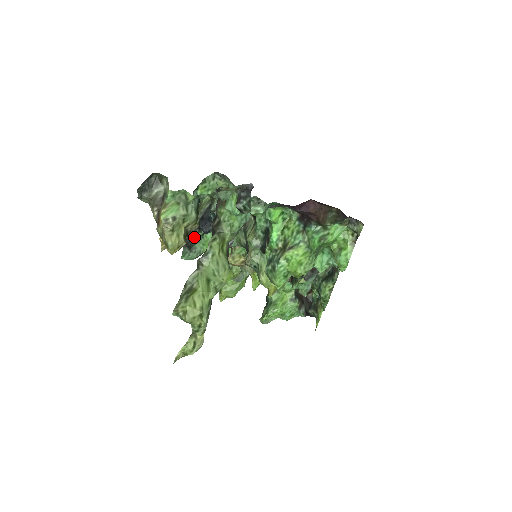
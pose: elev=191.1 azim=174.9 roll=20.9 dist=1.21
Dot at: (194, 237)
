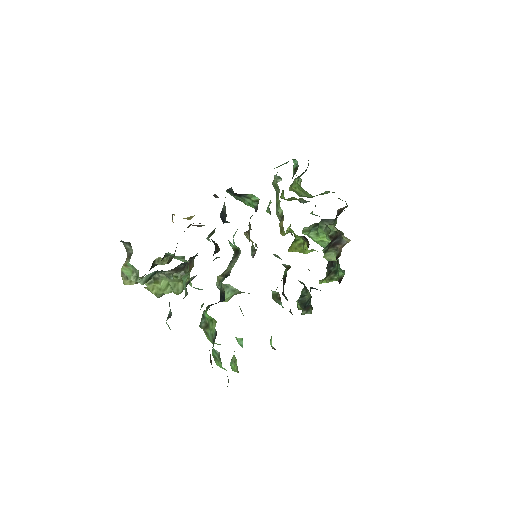
Dot at: (234, 195)
